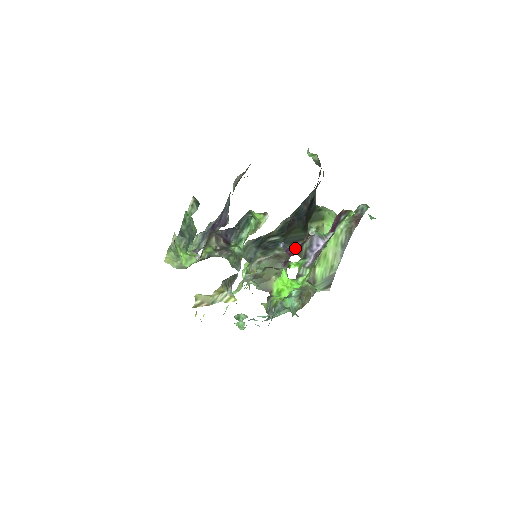
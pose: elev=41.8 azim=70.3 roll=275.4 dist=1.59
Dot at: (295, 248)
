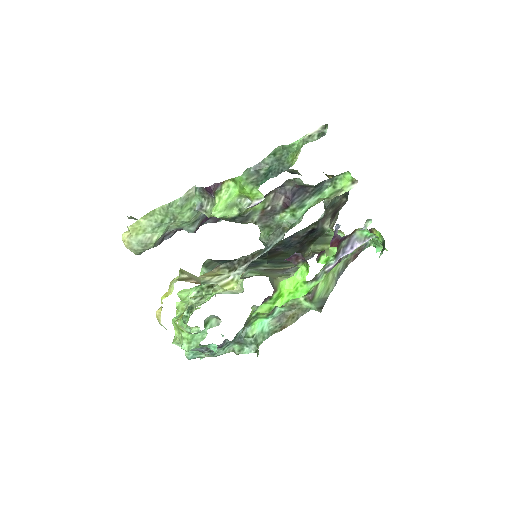
Dot at: (341, 238)
